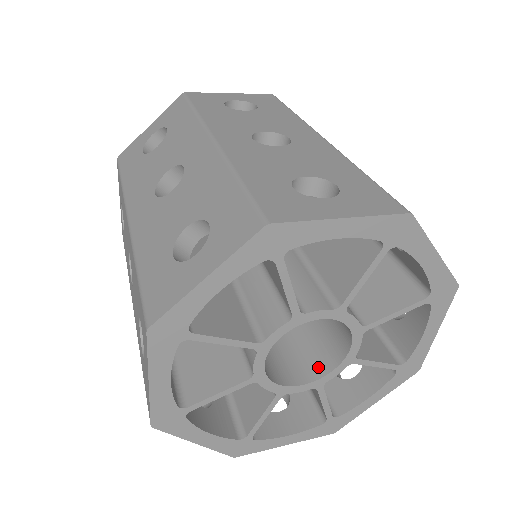
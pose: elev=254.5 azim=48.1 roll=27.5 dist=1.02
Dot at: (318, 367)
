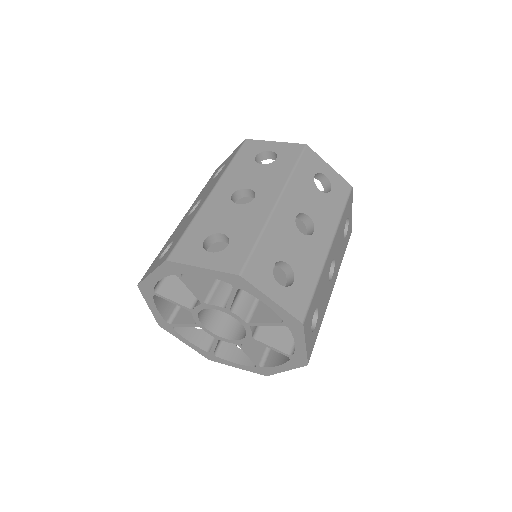
Dot at: (241, 334)
